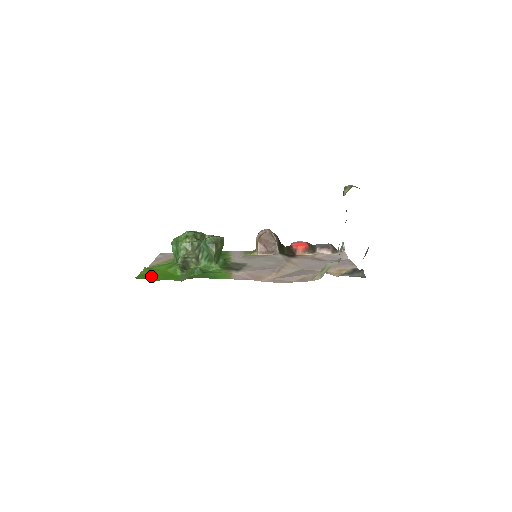
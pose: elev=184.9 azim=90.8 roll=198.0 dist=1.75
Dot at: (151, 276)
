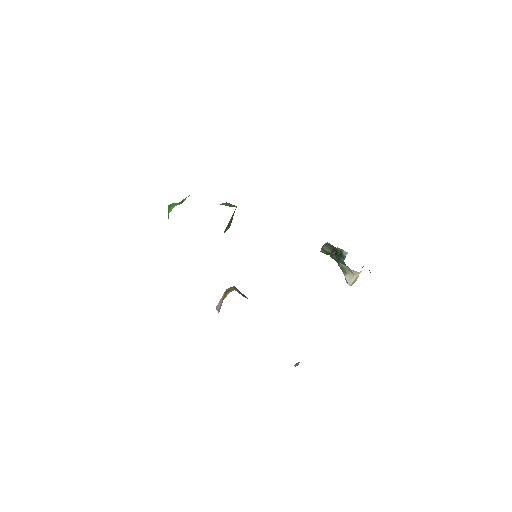
Dot at: occluded
